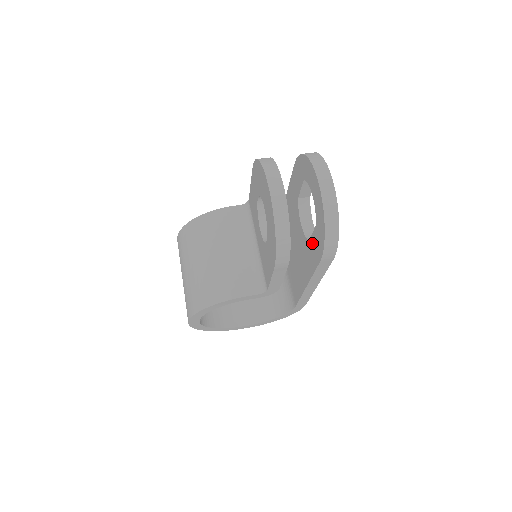
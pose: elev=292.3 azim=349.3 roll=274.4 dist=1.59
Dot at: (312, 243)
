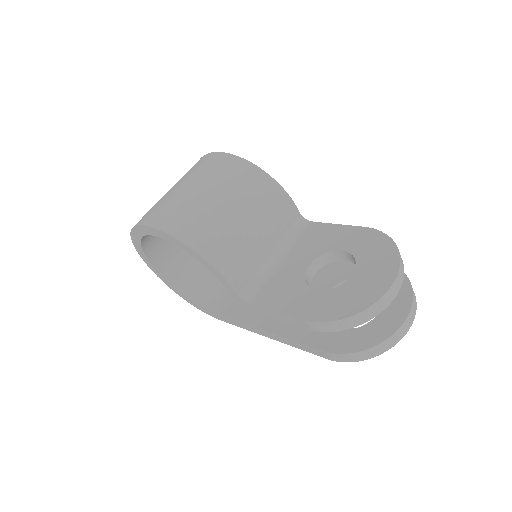
Dot at: occluded
